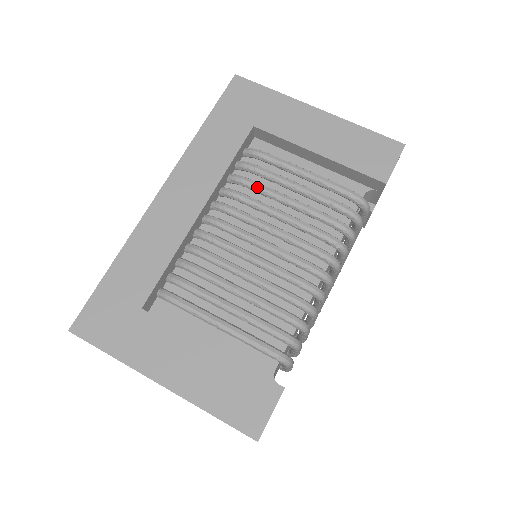
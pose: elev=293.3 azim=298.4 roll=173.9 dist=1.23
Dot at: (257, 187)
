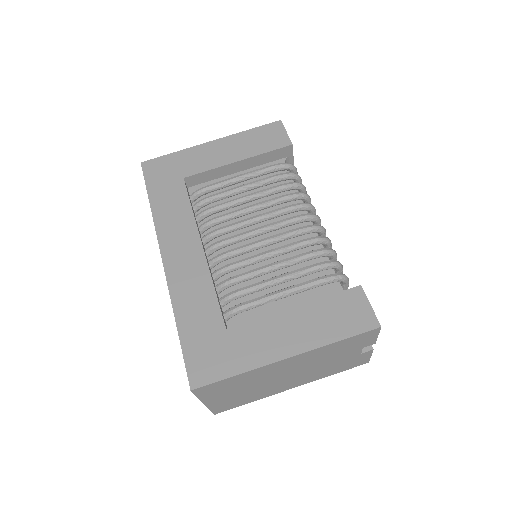
Dot at: (222, 206)
